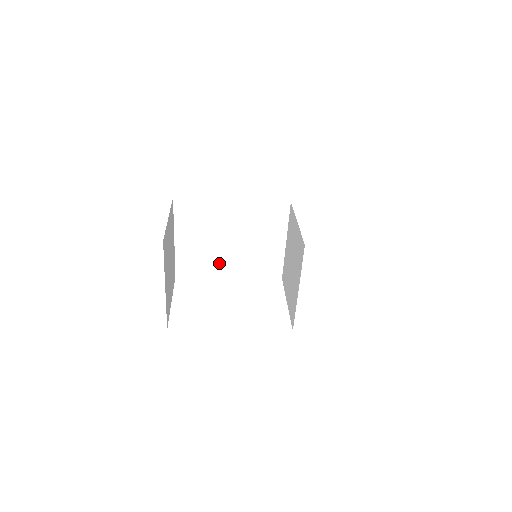
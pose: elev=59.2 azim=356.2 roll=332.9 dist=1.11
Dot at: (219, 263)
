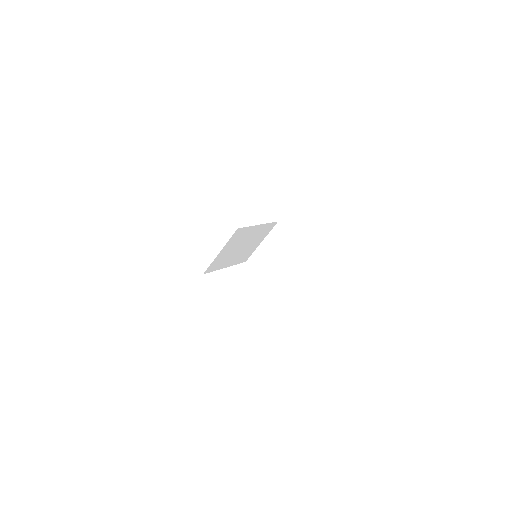
Dot at: (228, 261)
